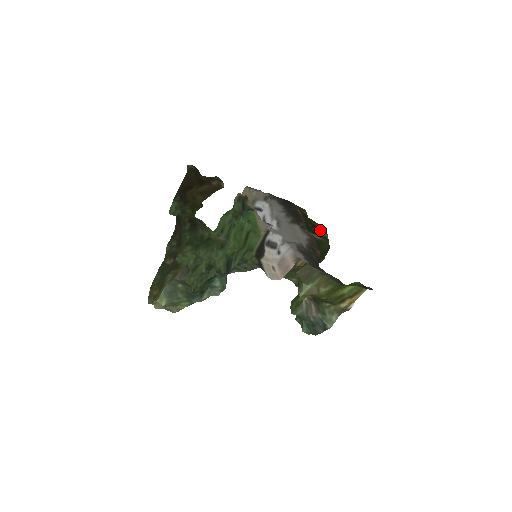
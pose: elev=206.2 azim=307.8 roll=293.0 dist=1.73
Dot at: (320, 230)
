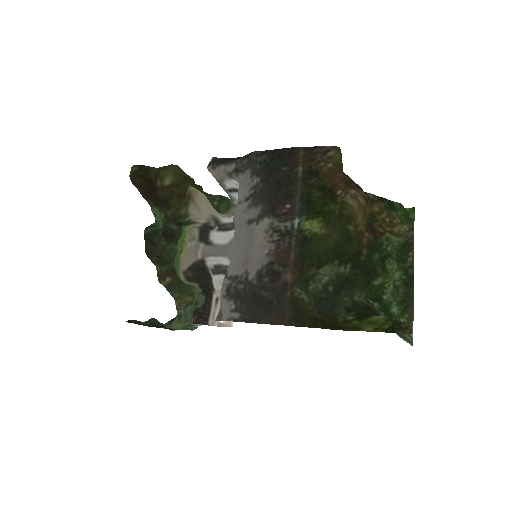
Dot at: (338, 197)
